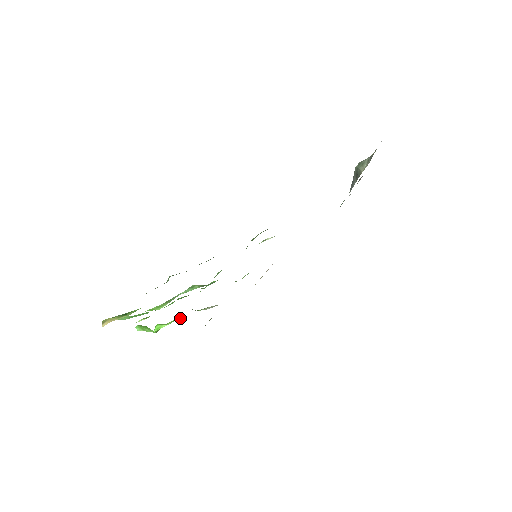
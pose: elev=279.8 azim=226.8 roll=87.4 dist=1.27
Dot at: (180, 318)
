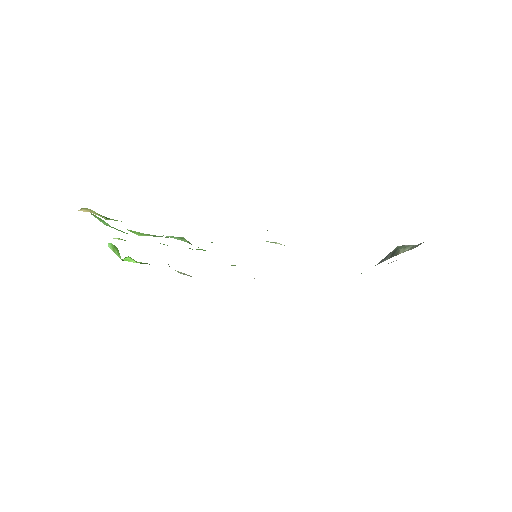
Dot at: occluded
